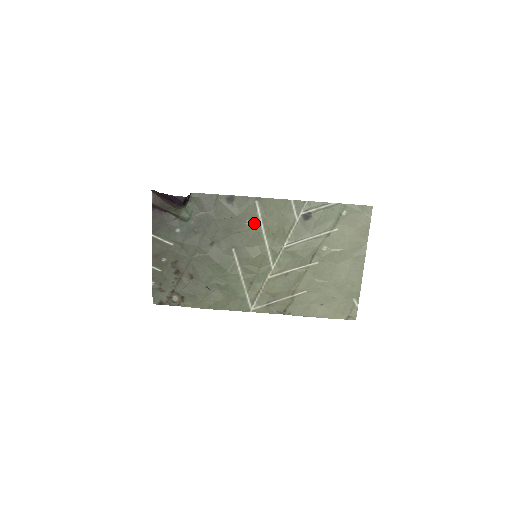
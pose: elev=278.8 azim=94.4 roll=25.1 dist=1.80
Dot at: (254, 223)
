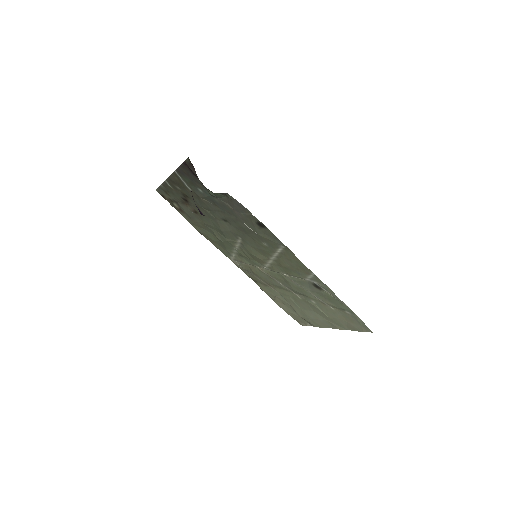
Dot at: (270, 249)
